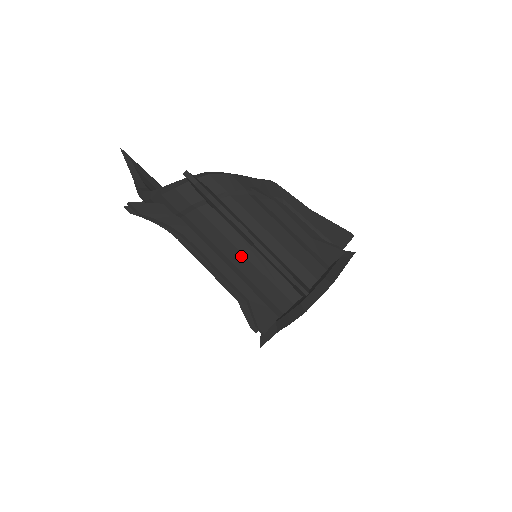
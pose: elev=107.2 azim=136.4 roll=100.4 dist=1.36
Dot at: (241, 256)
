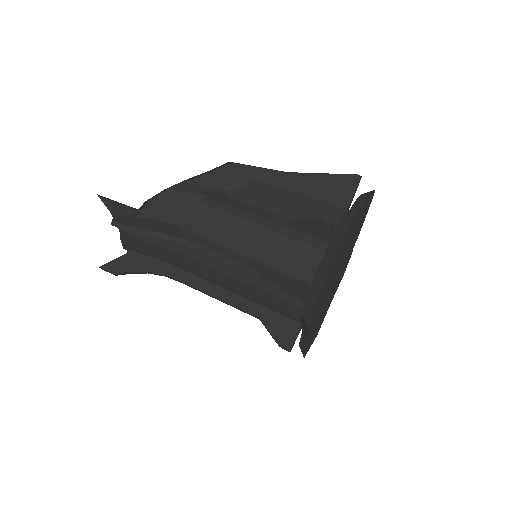
Dot at: (224, 276)
